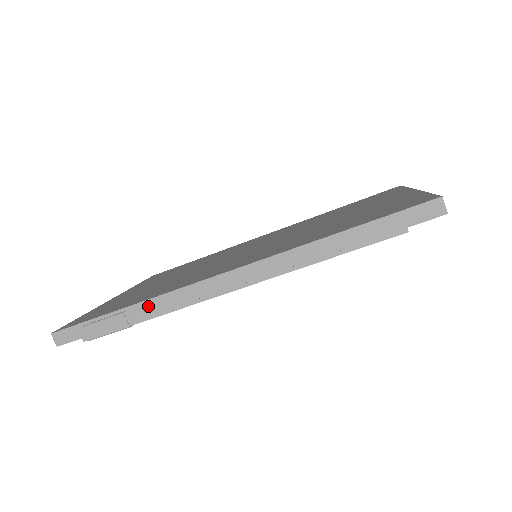
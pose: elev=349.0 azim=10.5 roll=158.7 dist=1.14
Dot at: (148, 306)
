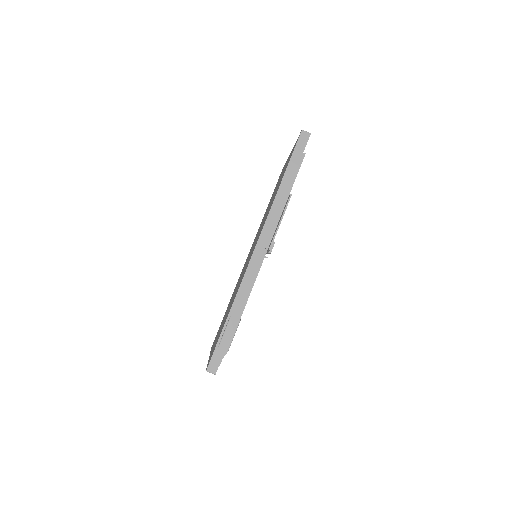
Dot at: (238, 300)
